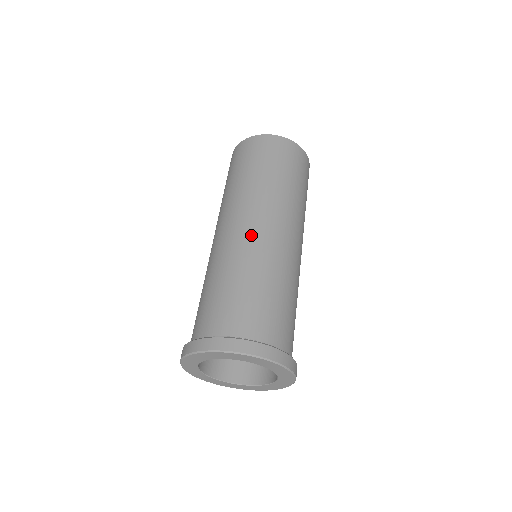
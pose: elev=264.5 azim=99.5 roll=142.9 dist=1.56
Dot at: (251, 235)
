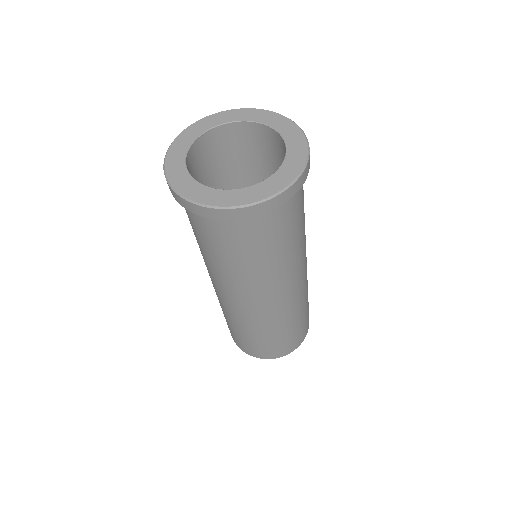
Dot at: occluded
